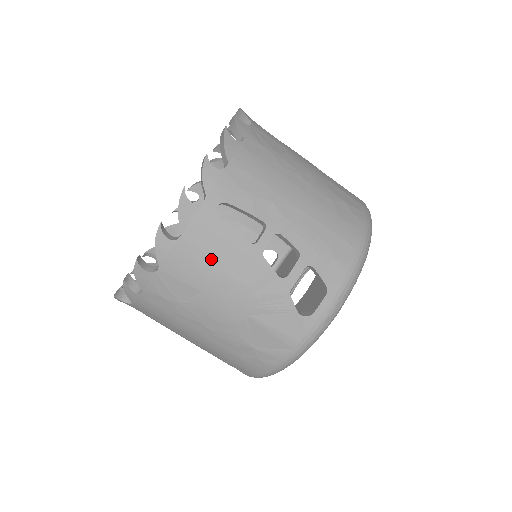
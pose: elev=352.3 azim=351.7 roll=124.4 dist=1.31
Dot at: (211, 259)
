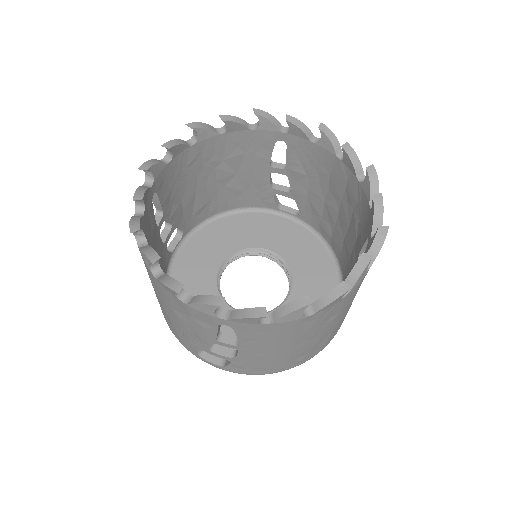
Dot at: occluded
